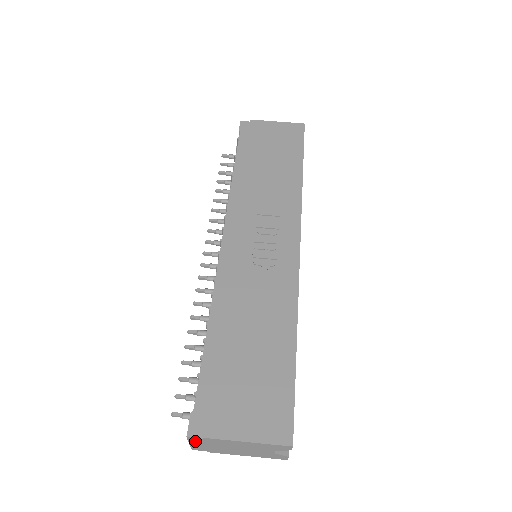
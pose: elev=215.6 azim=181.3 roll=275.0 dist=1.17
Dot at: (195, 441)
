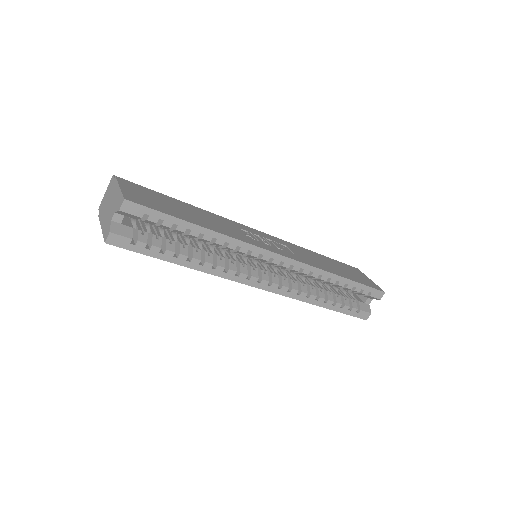
Dot at: (110, 186)
